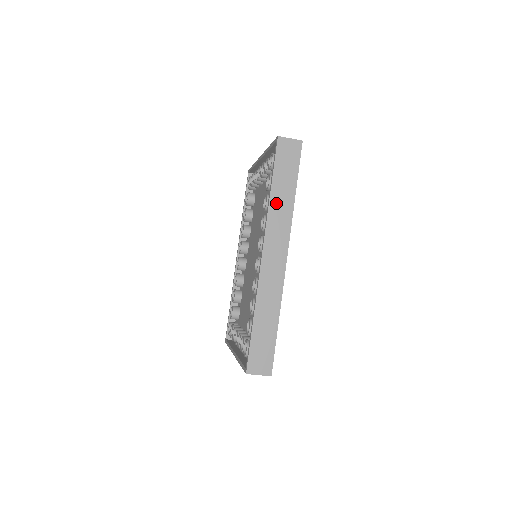
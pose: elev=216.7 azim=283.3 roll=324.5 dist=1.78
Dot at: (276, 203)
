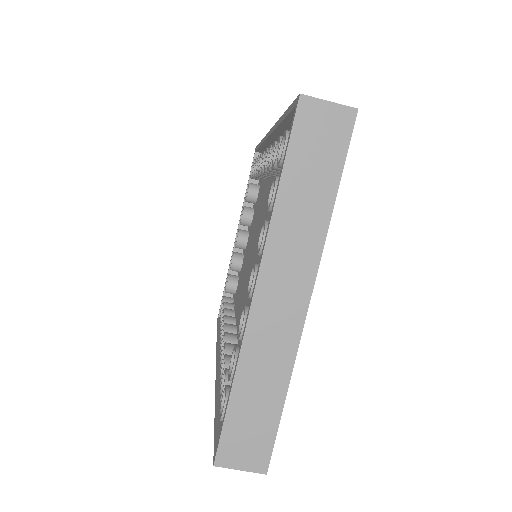
Dot at: occluded
